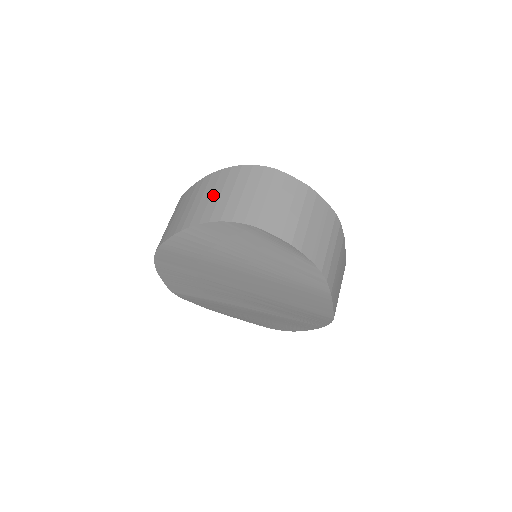
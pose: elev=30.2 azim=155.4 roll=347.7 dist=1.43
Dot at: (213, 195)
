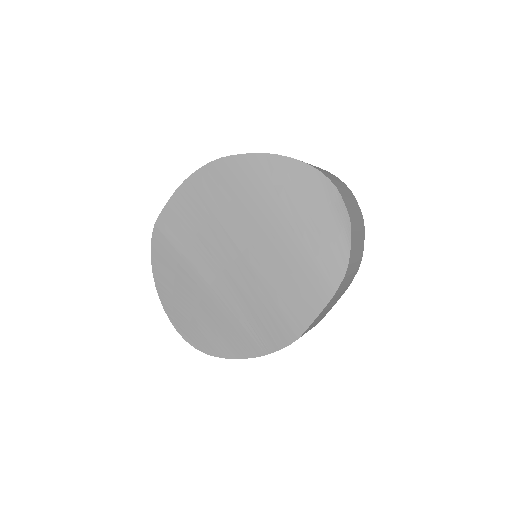
Dot at: occluded
